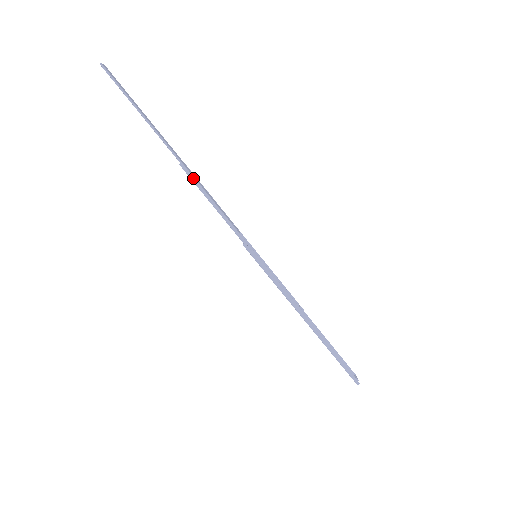
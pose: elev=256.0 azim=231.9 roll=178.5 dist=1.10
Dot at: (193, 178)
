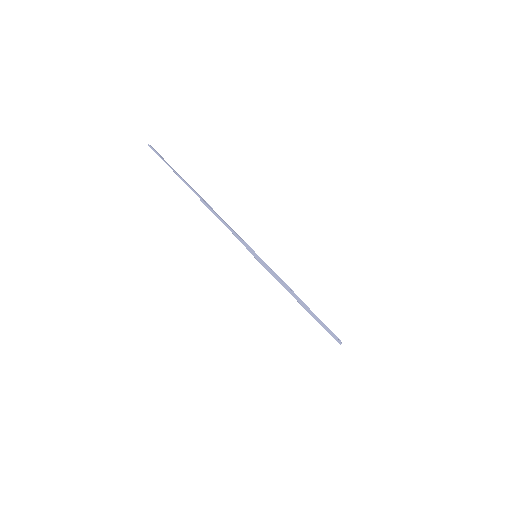
Dot at: (209, 207)
